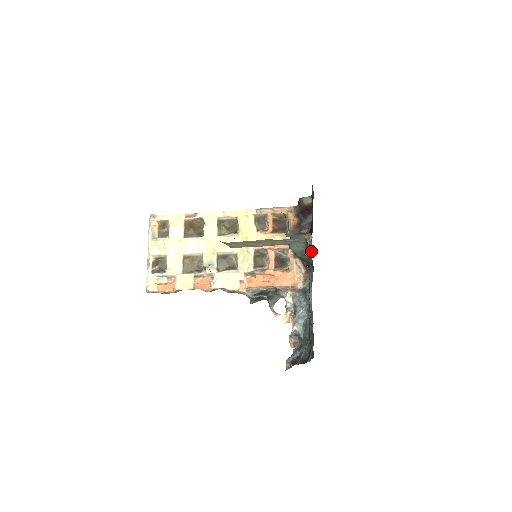
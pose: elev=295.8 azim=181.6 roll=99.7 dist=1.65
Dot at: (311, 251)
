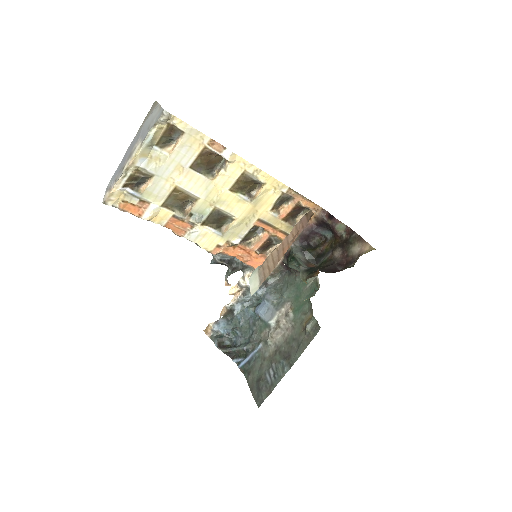
Dot at: (304, 282)
